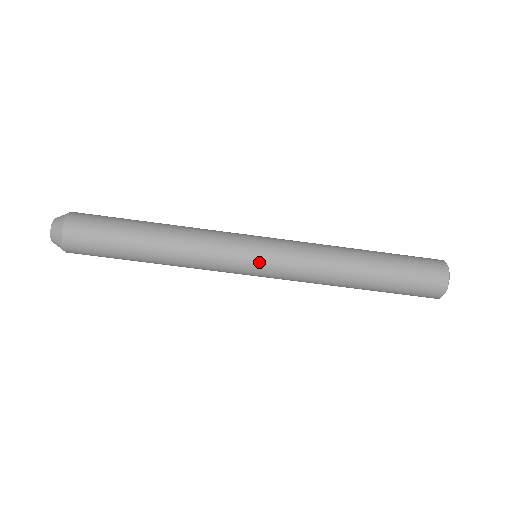
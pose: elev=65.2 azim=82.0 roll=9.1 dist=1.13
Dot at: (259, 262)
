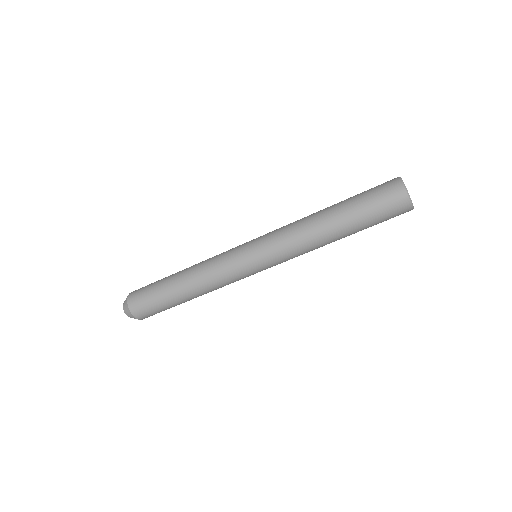
Dot at: (262, 270)
